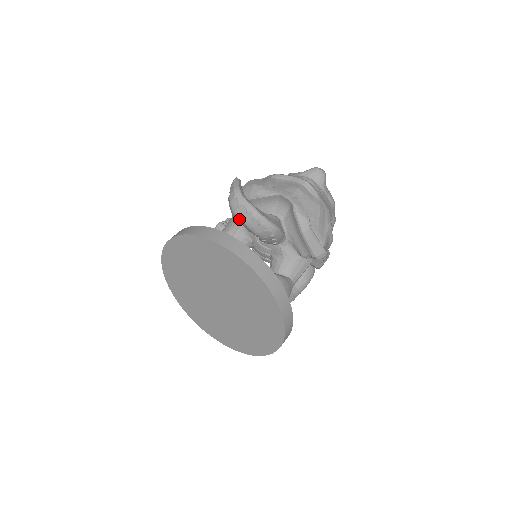
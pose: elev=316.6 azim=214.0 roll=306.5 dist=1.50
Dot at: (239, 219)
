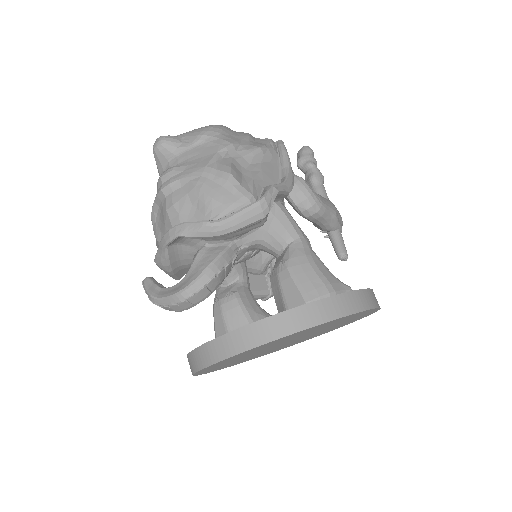
Dot at: occluded
